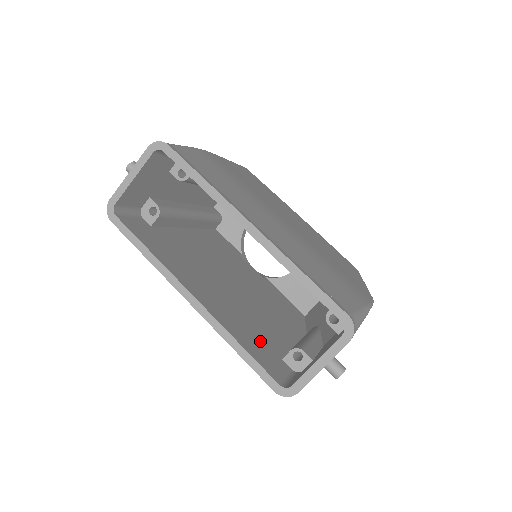
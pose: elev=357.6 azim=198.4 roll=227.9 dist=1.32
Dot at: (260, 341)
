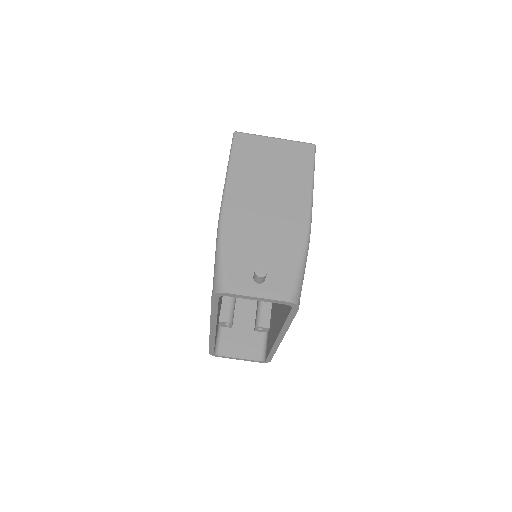
Dot at: occluded
